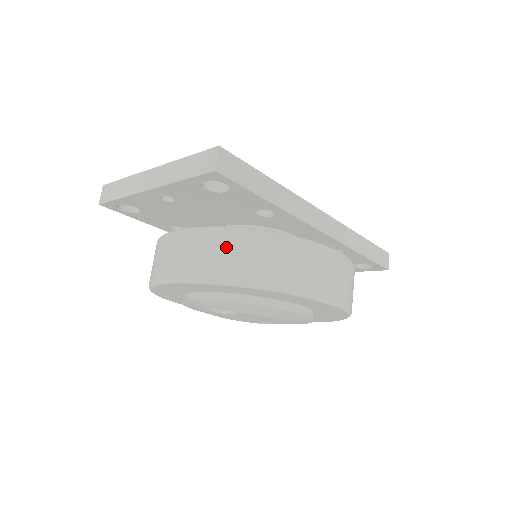
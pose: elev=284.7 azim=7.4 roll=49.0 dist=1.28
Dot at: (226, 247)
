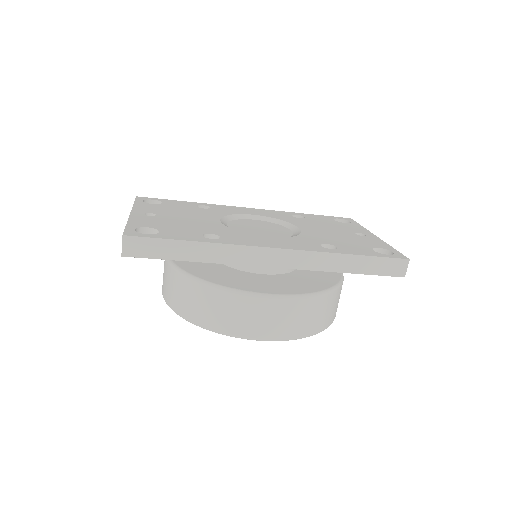
Dot at: (175, 285)
